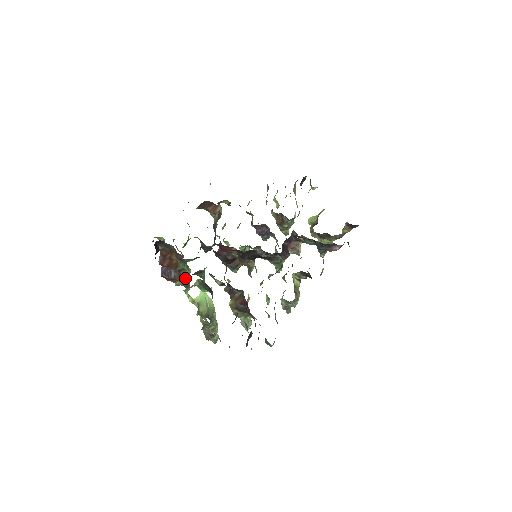
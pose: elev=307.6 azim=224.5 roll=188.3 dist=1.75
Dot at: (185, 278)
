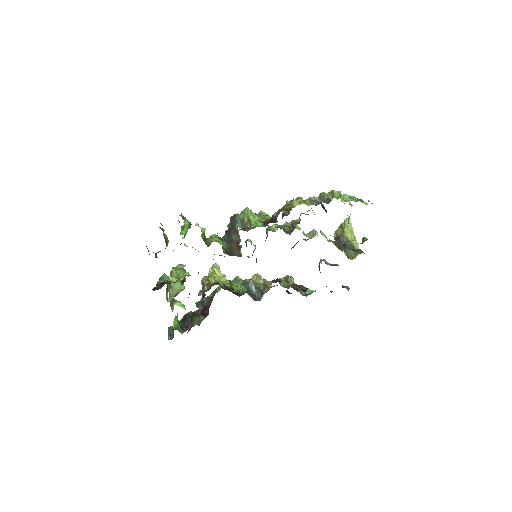
Dot at: occluded
